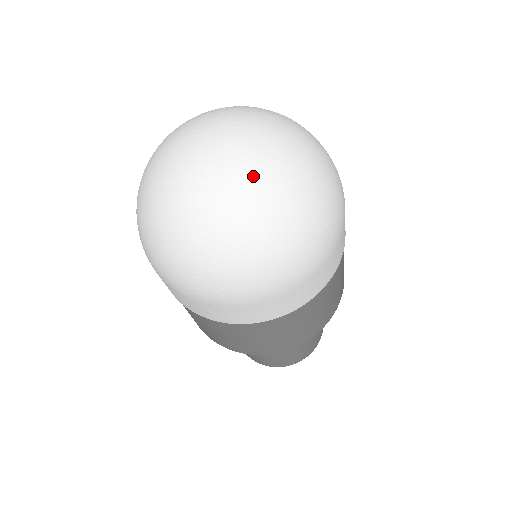
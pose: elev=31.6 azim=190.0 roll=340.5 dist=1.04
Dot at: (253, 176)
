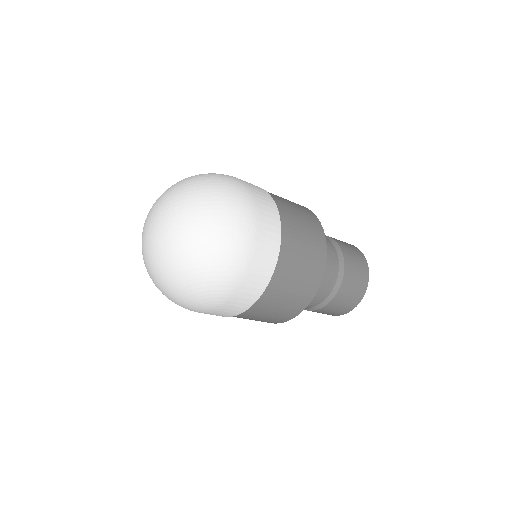
Dot at: (172, 232)
